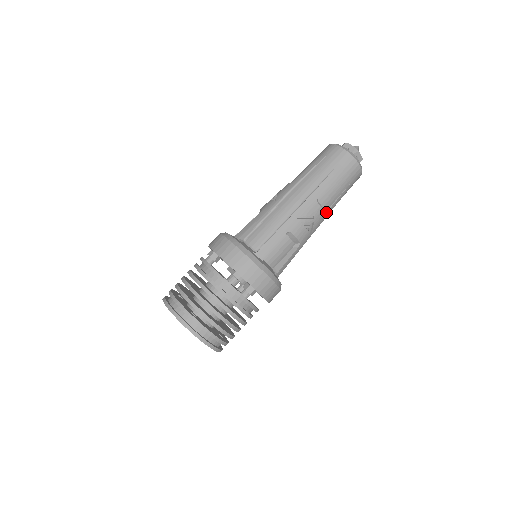
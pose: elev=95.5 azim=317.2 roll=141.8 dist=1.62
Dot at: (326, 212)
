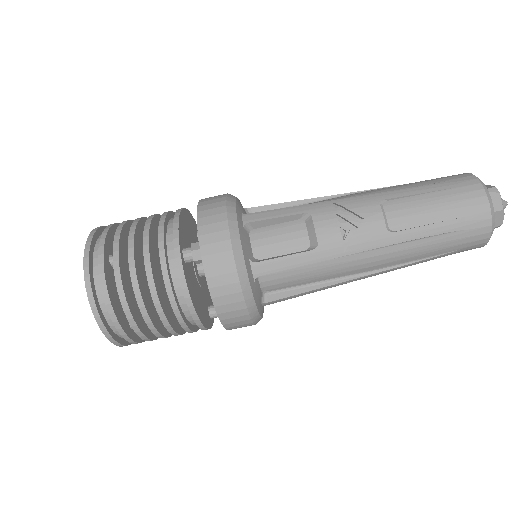
Dot at: occluded
